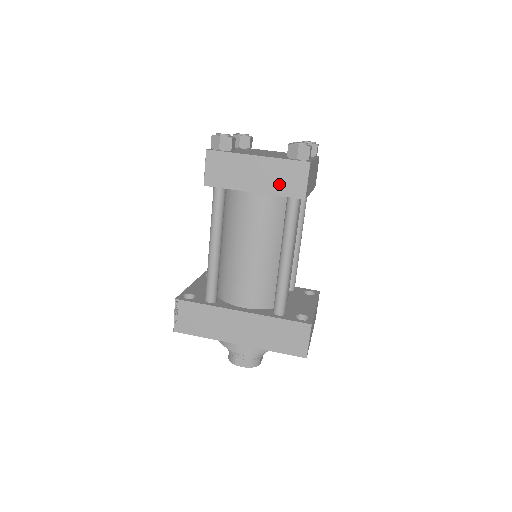
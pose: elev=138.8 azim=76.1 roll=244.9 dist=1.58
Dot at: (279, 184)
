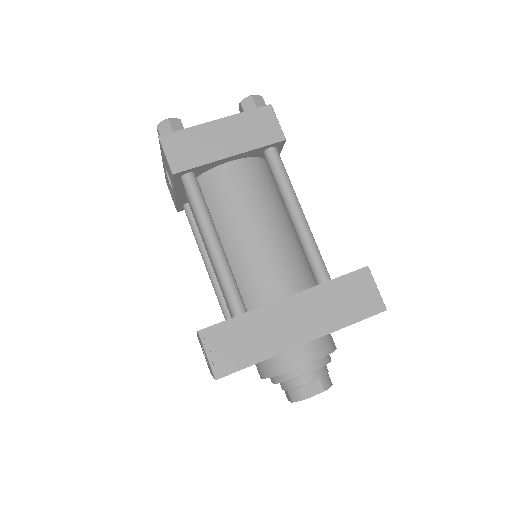
Dot at: (253, 137)
